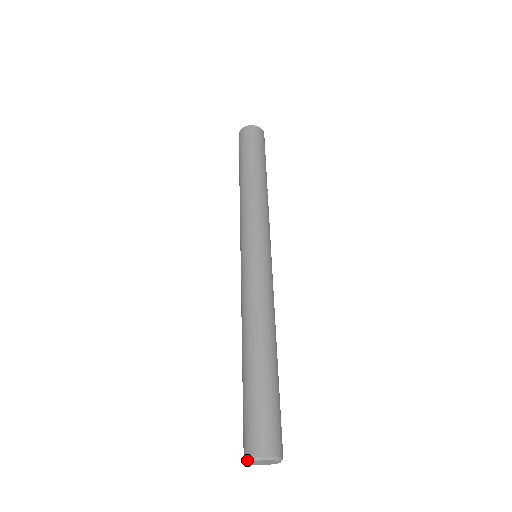
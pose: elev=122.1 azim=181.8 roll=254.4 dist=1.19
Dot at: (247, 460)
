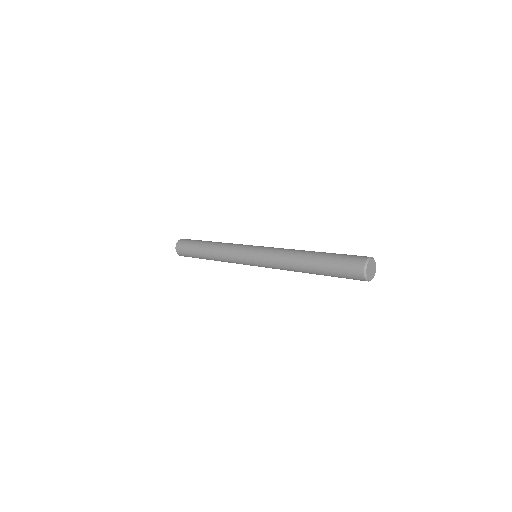
Dot at: (367, 261)
